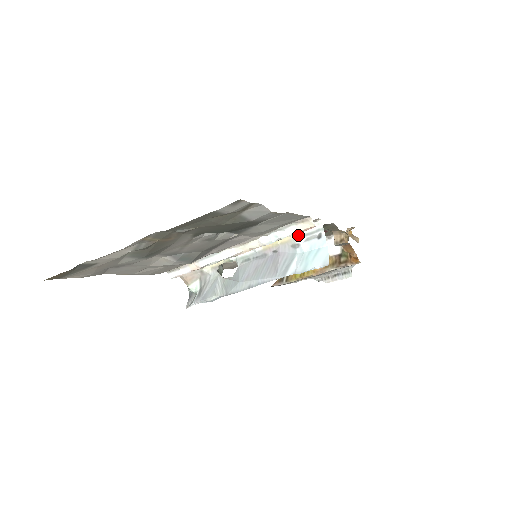
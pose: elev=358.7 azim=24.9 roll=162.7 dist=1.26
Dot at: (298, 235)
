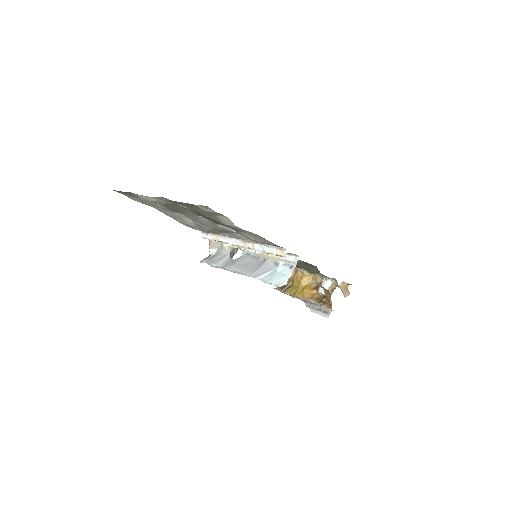
Dot at: (282, 258)
